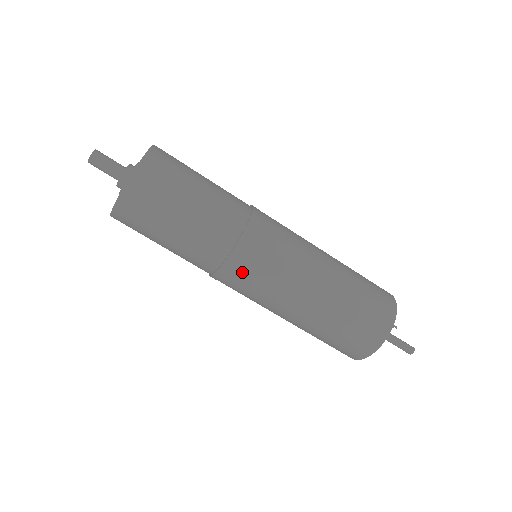
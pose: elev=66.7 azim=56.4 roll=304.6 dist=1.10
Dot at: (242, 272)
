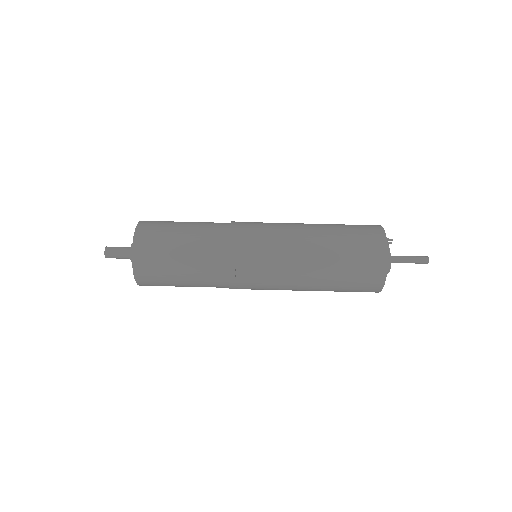
Dot at: (246, 260)
